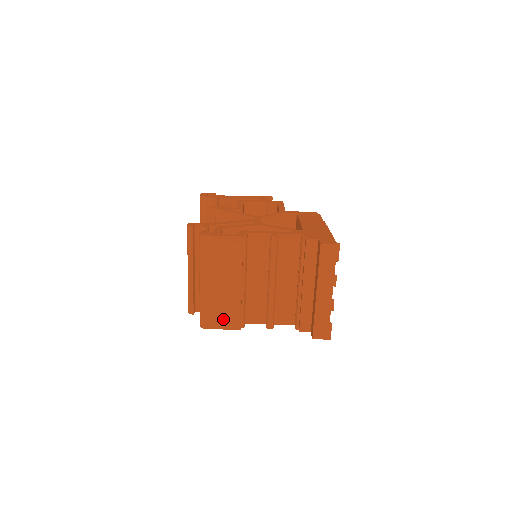
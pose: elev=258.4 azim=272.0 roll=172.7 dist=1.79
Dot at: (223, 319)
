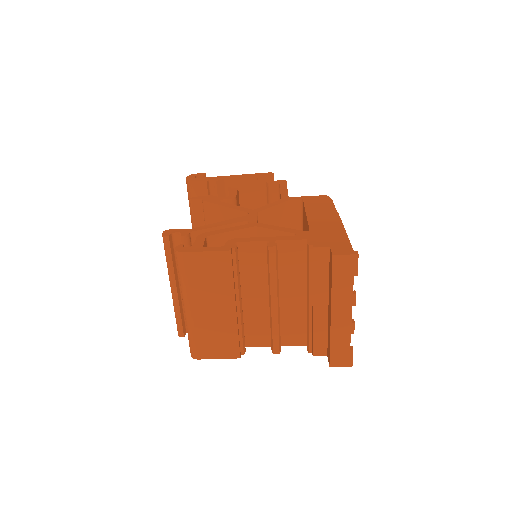
Dot at: (217, 347)
